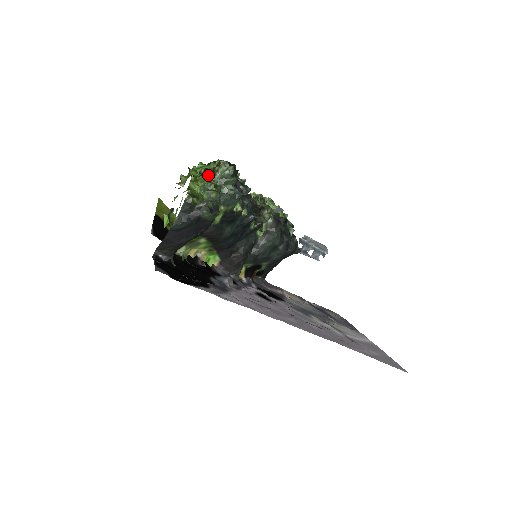
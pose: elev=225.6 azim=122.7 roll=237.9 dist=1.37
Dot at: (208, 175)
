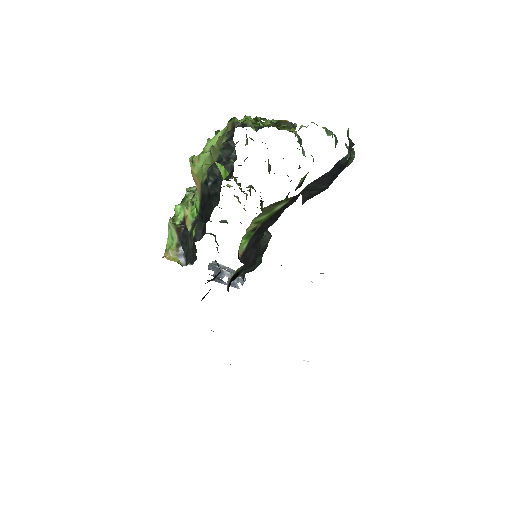
Dot at: (285, 128)
